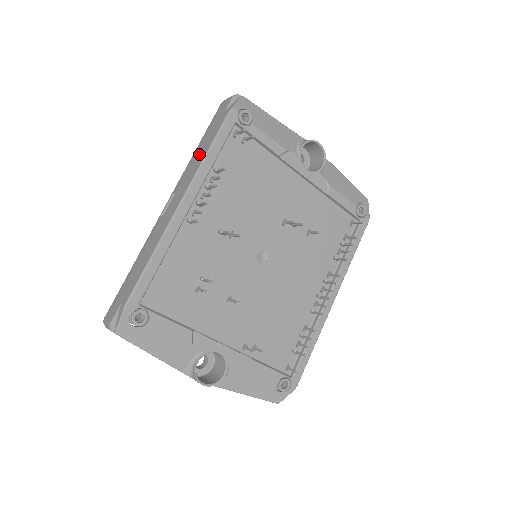
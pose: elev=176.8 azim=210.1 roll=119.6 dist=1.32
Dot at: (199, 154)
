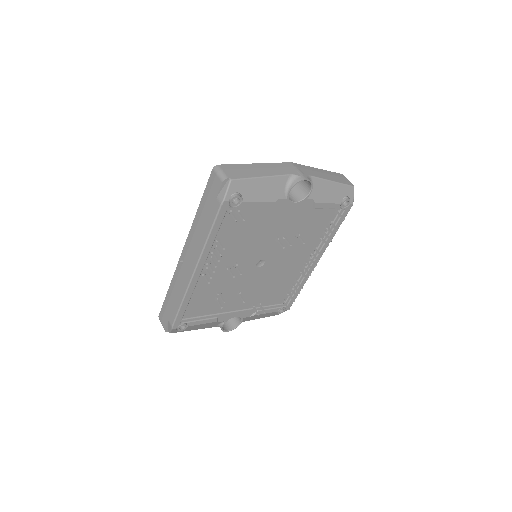
Dot at: (201, 228)
